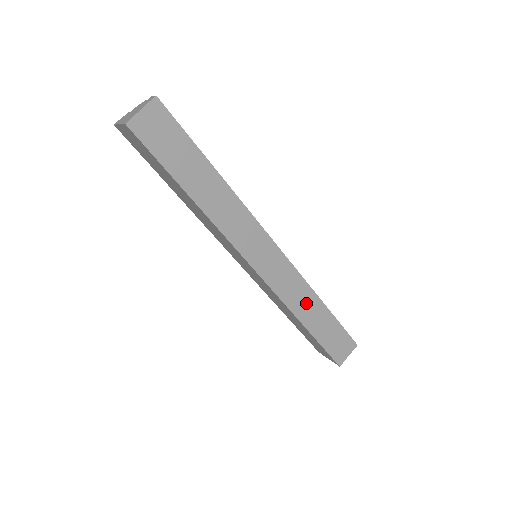
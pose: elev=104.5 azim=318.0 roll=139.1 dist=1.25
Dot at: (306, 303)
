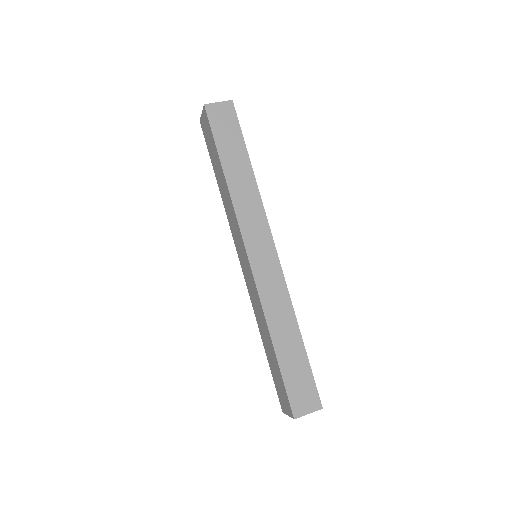
Dot at: (283, 320)
